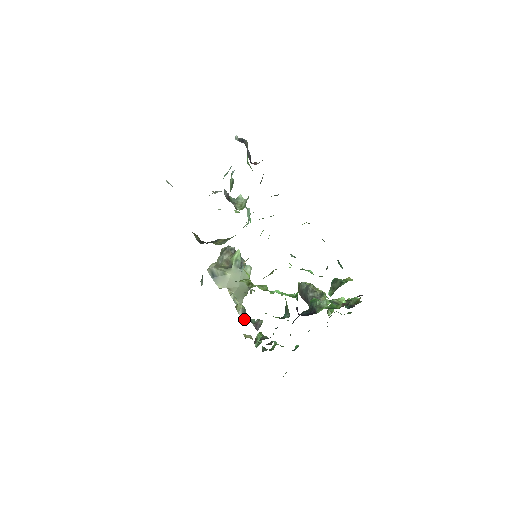
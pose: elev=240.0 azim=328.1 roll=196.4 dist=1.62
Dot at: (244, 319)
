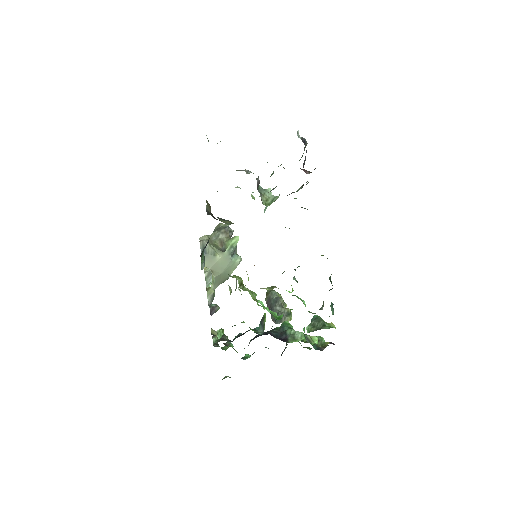
Dot at: occluded
